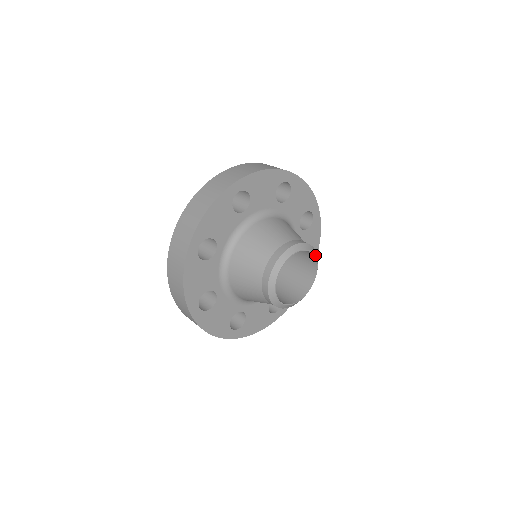
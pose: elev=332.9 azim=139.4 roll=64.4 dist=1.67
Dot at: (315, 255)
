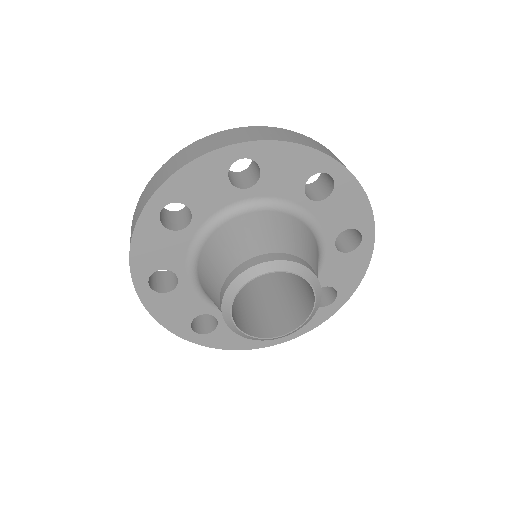
Dot at: (315, 288)
